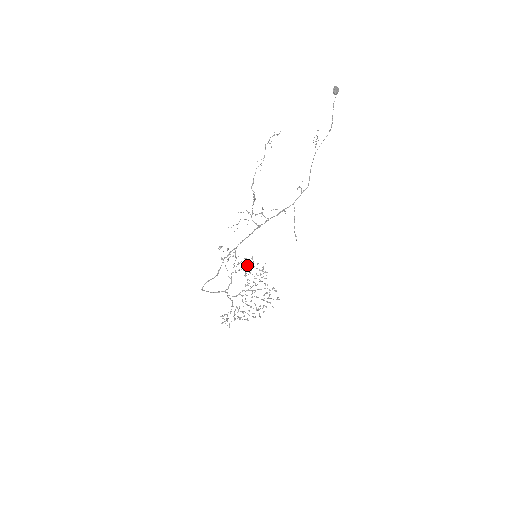
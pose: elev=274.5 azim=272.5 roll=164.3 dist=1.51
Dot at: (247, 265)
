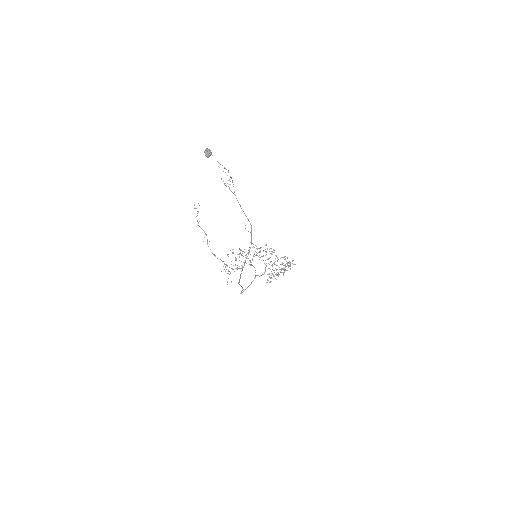
Dot at: occluded
